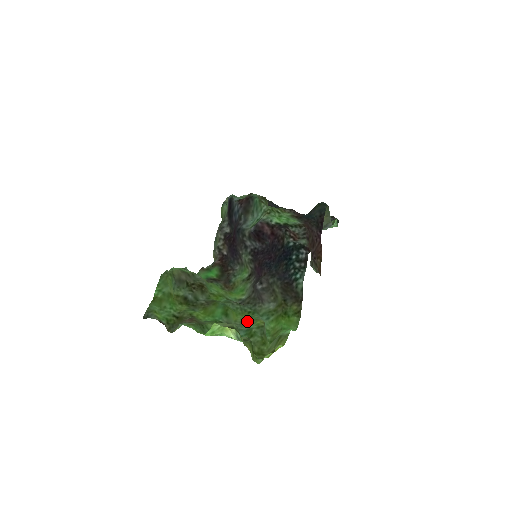
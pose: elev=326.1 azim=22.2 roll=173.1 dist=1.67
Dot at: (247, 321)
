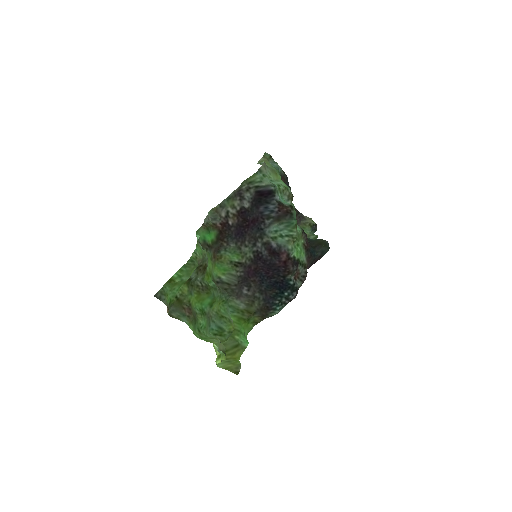
Dot at: (222, 316)
